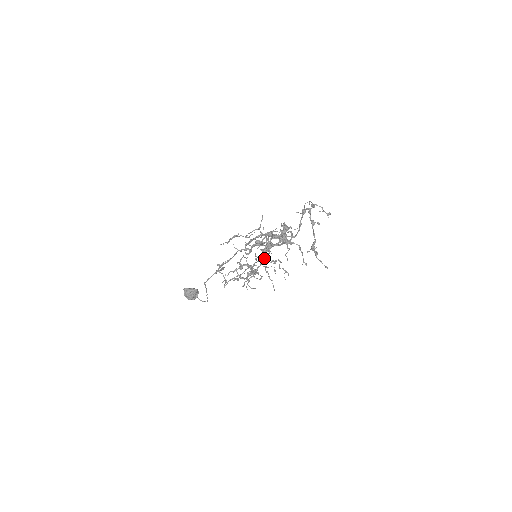
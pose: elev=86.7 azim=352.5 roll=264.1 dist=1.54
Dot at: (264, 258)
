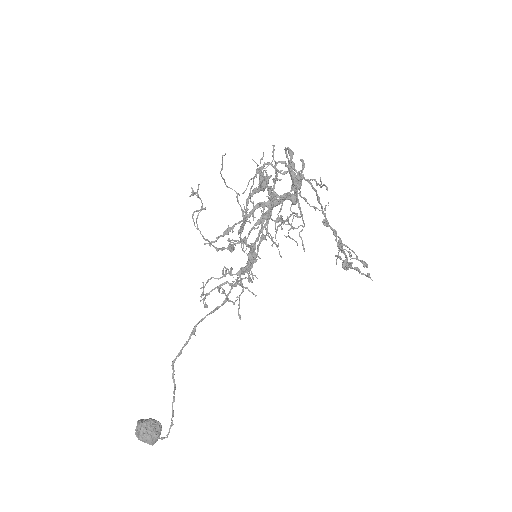
Dot at: (265, 213)
